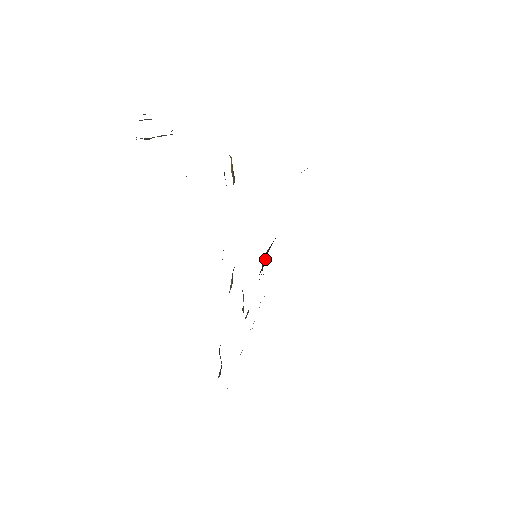
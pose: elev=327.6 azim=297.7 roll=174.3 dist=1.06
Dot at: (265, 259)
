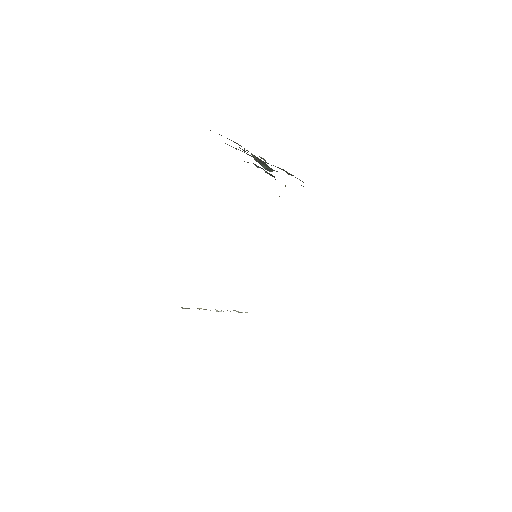
Dot at: occluded
